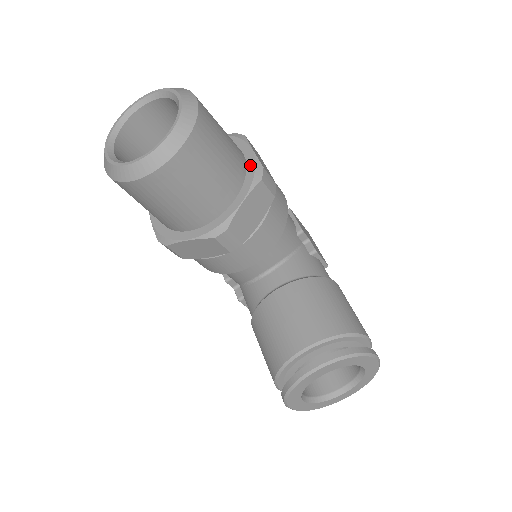
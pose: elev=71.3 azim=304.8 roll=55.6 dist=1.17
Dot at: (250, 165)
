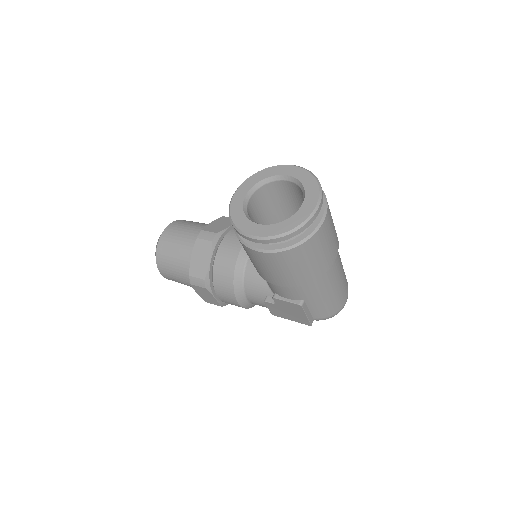
Dot at: occluded
